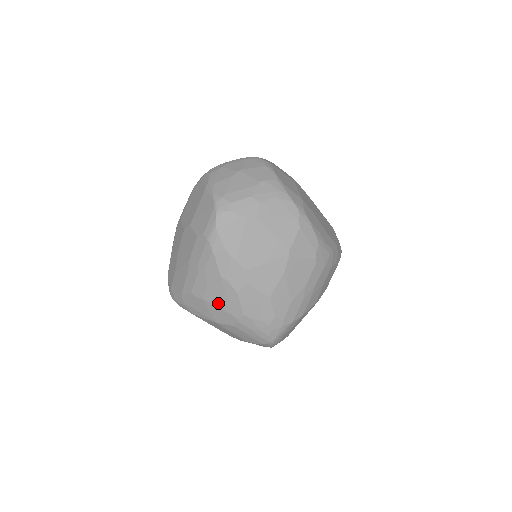
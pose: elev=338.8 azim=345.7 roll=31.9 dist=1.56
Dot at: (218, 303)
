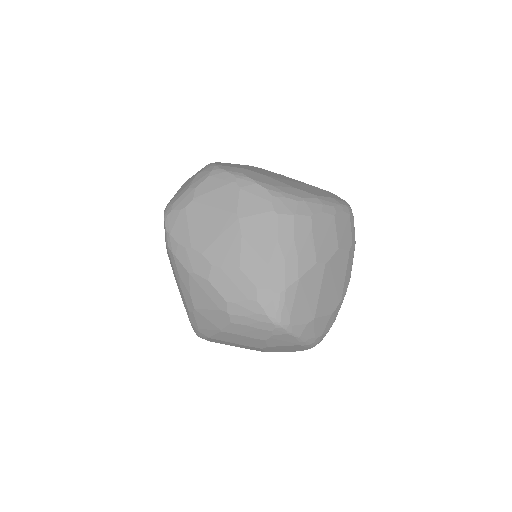
Dot at: (205, 304)
